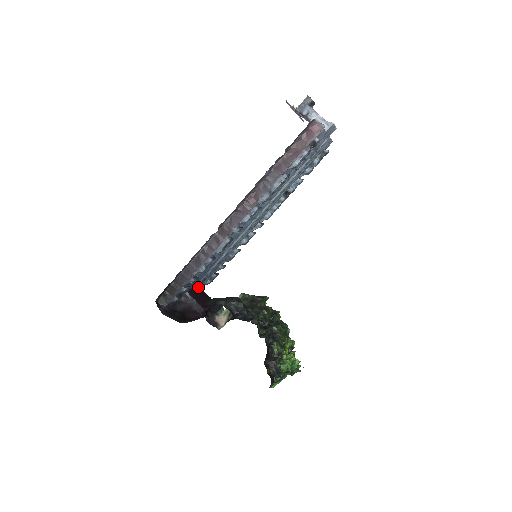
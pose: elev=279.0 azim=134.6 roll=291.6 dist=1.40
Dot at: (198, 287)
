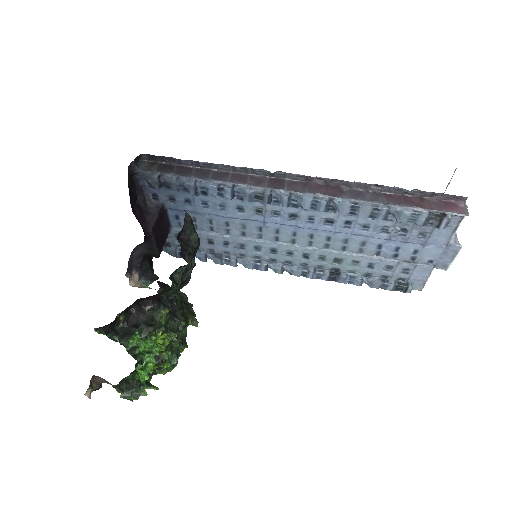
Dot at: (169, 229)
